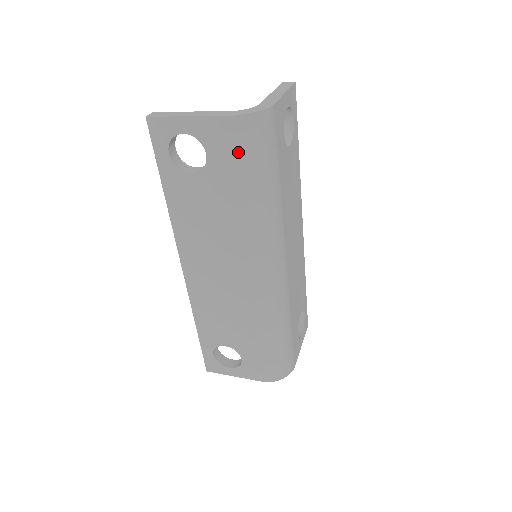
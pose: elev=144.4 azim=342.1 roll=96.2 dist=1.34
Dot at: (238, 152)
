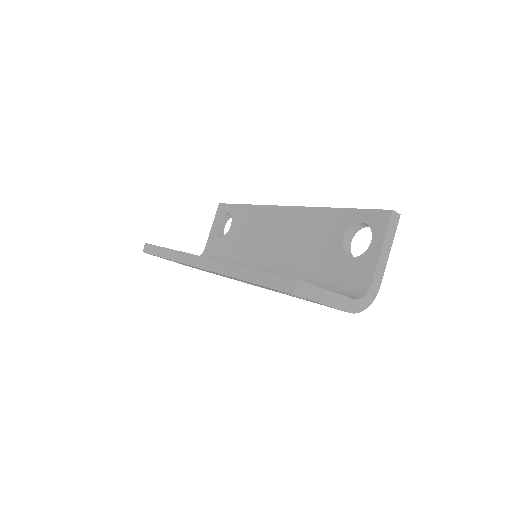
Dot at: occluded
